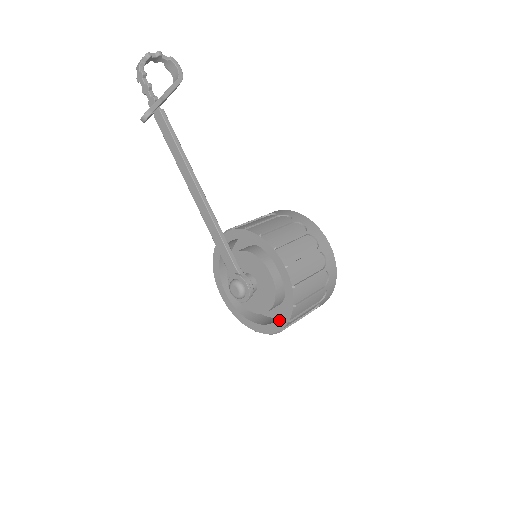
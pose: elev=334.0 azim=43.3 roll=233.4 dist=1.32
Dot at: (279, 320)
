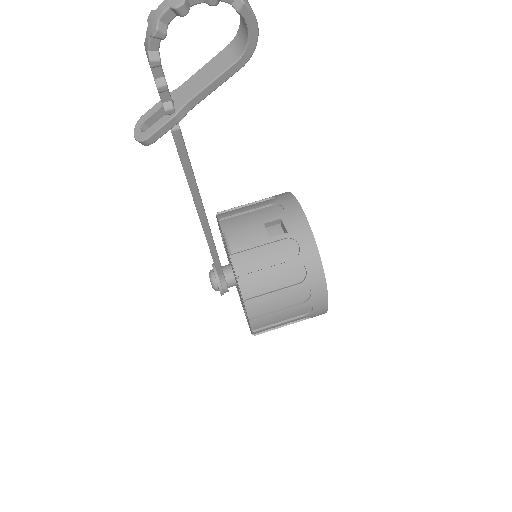
Dot at: (243, 308)
